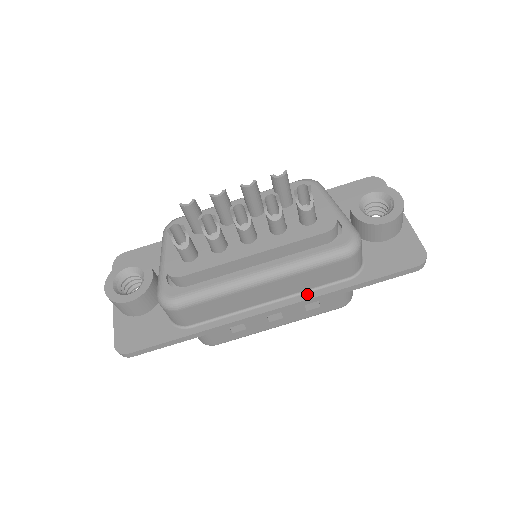
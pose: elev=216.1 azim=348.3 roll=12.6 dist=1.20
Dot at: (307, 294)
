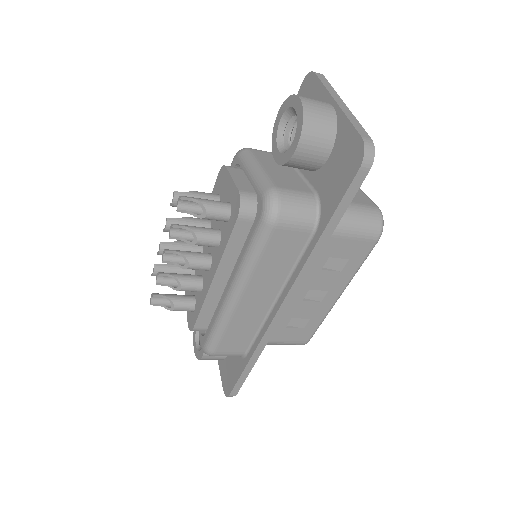
Dot at: (293, 274)
